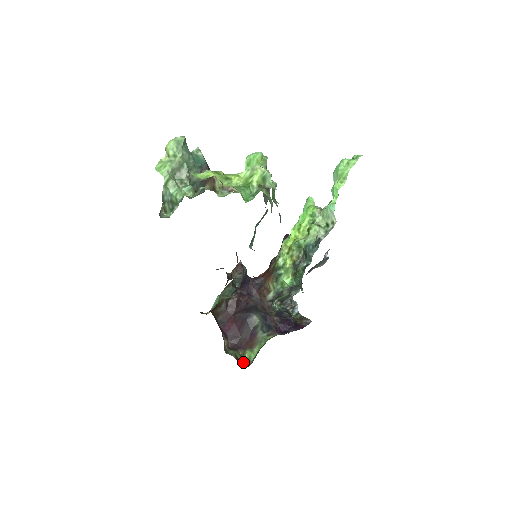
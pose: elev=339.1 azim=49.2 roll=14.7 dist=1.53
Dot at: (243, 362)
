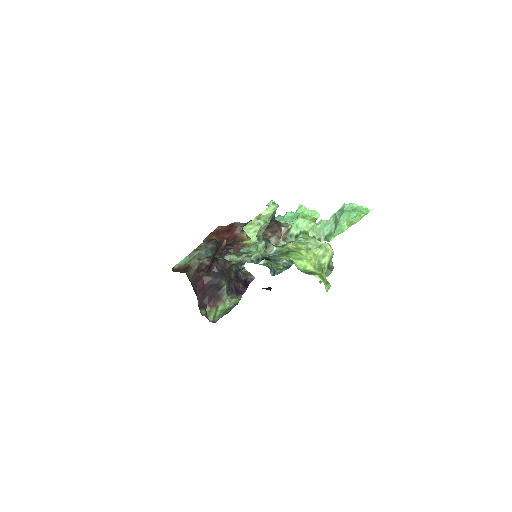
Dot at: (210, 318)
